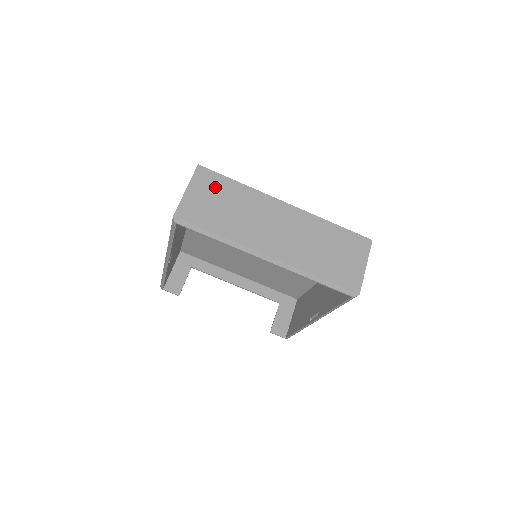
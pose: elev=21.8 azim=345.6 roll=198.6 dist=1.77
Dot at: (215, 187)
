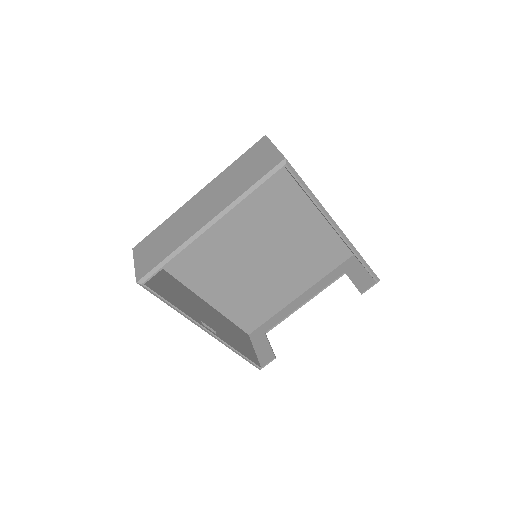
Dot at: (149, 243)
